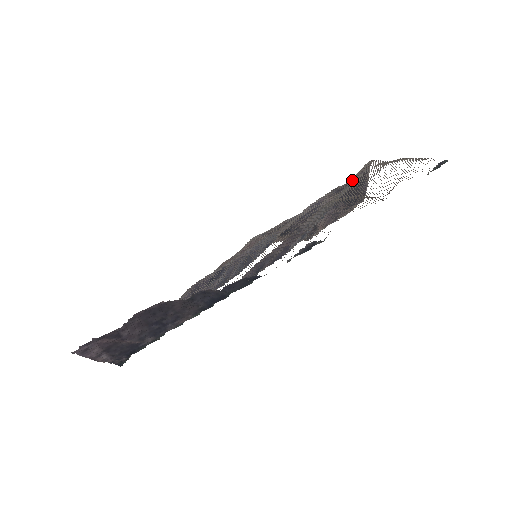
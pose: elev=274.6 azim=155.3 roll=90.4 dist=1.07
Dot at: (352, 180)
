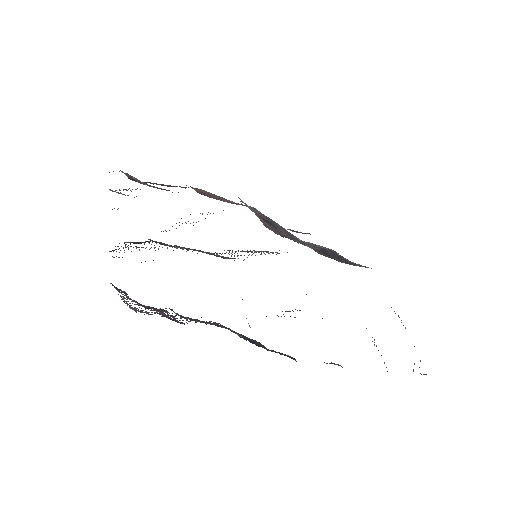
Dot at: occluded
